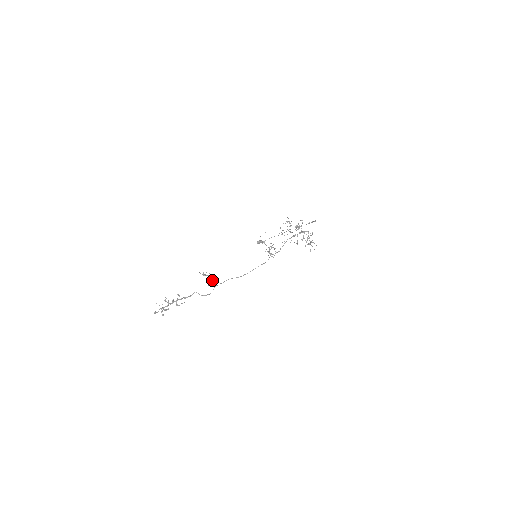
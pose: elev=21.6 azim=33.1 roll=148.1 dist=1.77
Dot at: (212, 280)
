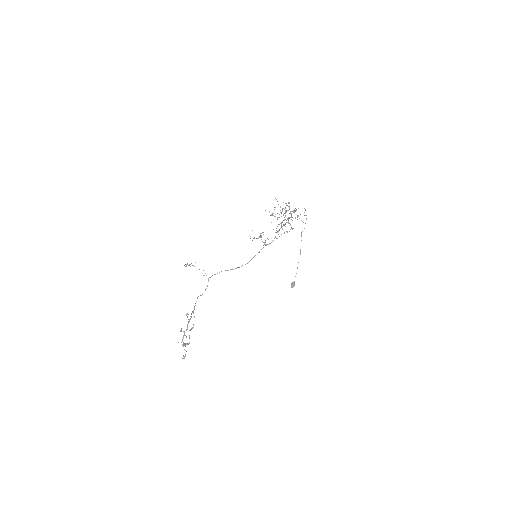
Dot at: occluded
